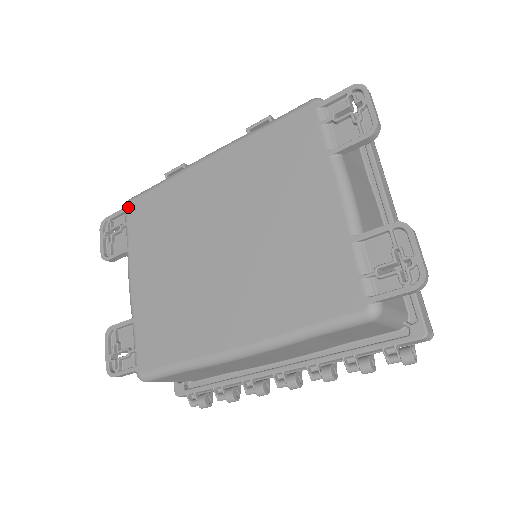
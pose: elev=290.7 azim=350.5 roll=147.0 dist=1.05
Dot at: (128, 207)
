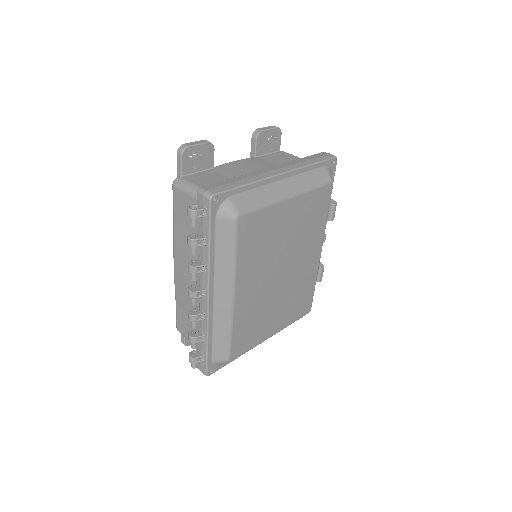
Dot at: occluded
